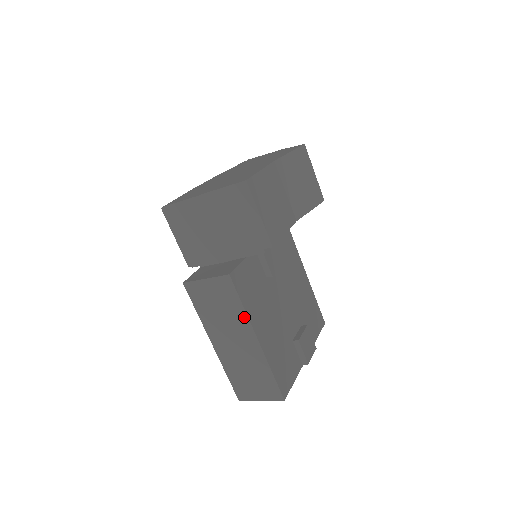
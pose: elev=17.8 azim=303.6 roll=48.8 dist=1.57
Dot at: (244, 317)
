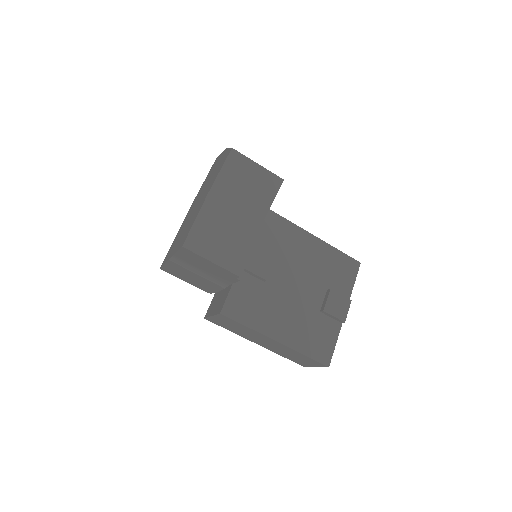
Dot at: (254, 331)
